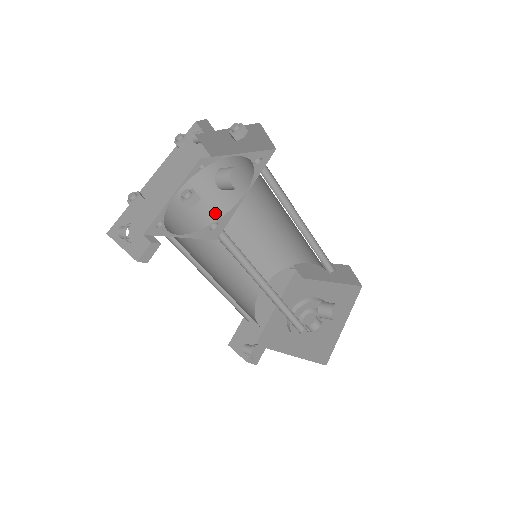
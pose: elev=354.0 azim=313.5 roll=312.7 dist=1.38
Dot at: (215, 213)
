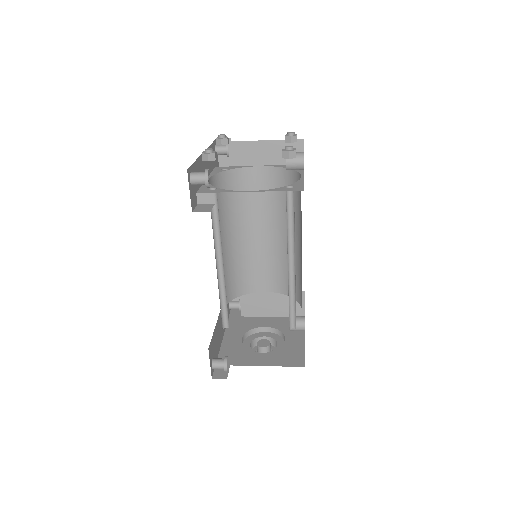
Dot at: (220, 215)
